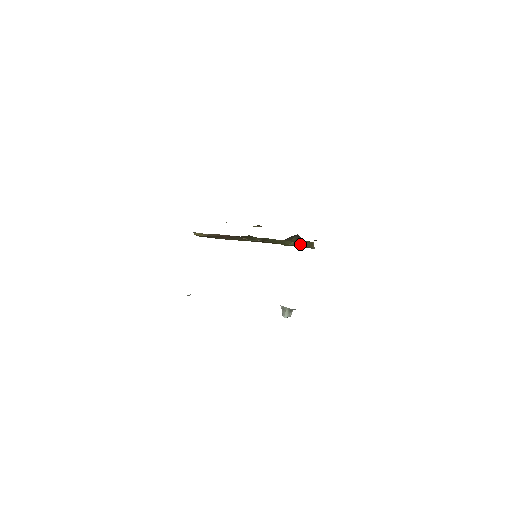
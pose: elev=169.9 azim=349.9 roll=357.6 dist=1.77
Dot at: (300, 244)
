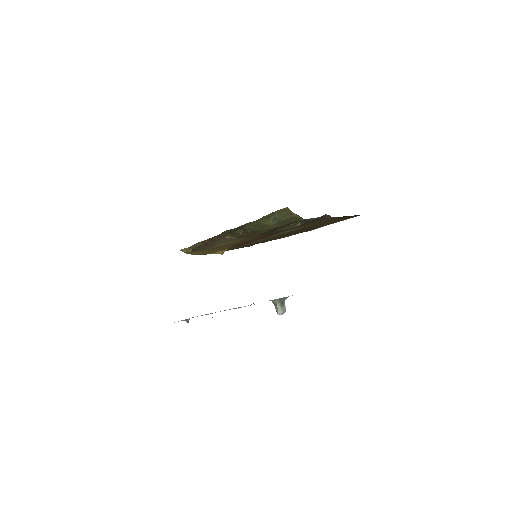
Dot at: (280, 218)
